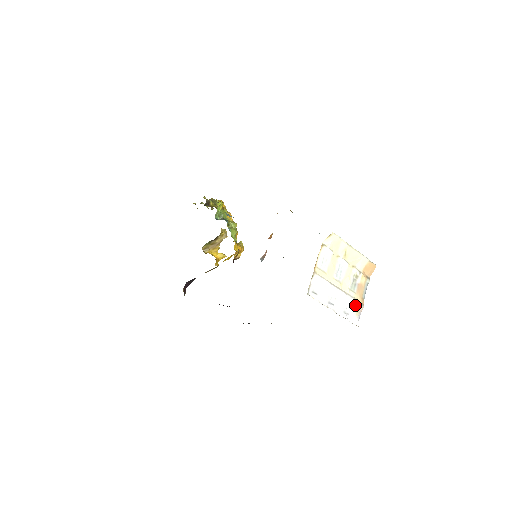
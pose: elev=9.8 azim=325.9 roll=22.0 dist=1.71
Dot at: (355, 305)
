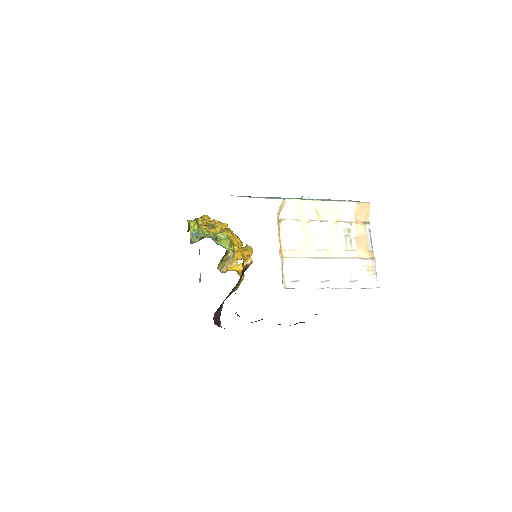
Dot at: (362, 265)
